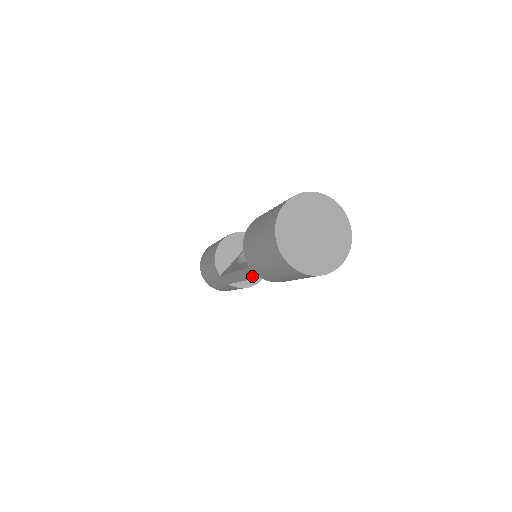
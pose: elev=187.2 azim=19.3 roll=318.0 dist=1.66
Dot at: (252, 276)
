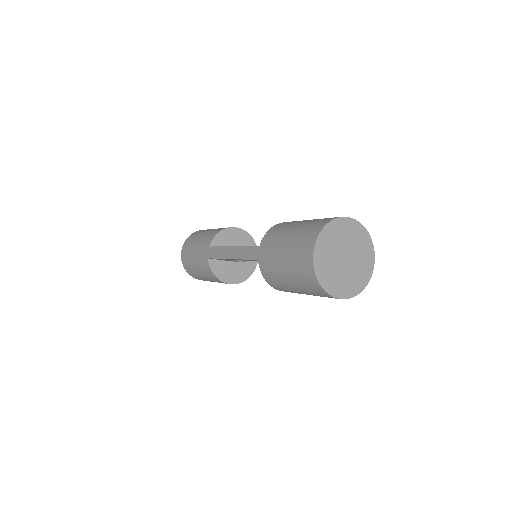
Dot at: (251, 256)
